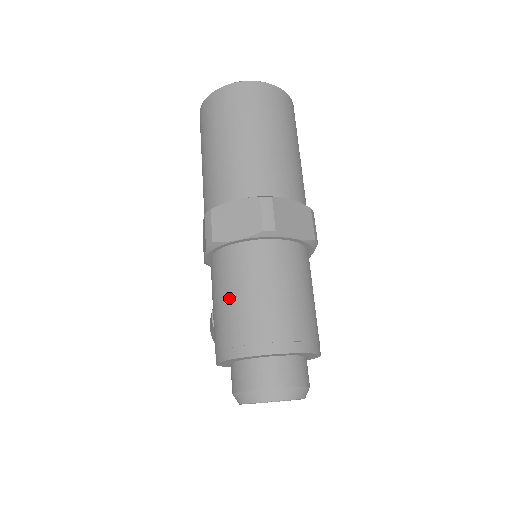
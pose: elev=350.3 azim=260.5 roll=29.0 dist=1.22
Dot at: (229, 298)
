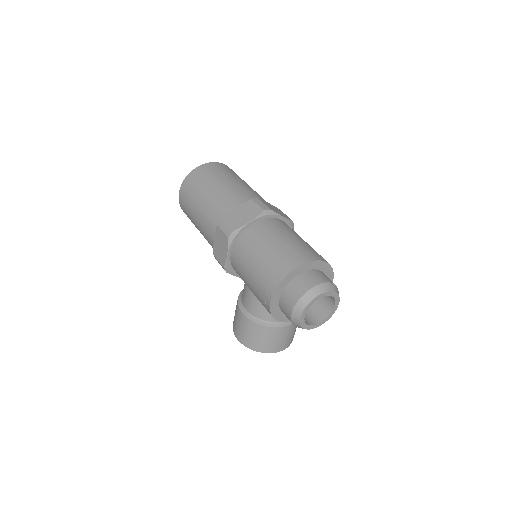
Dot at: (261, 252)
